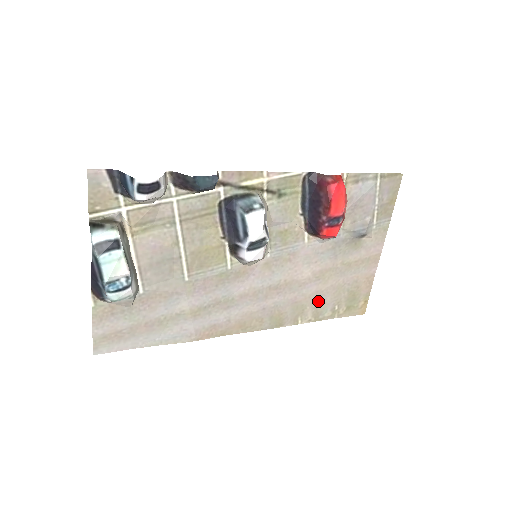
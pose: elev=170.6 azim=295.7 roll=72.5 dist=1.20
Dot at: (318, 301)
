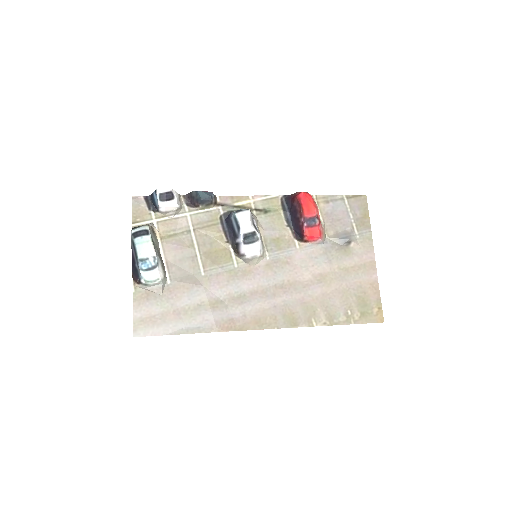
Dot at: (327, 304)
